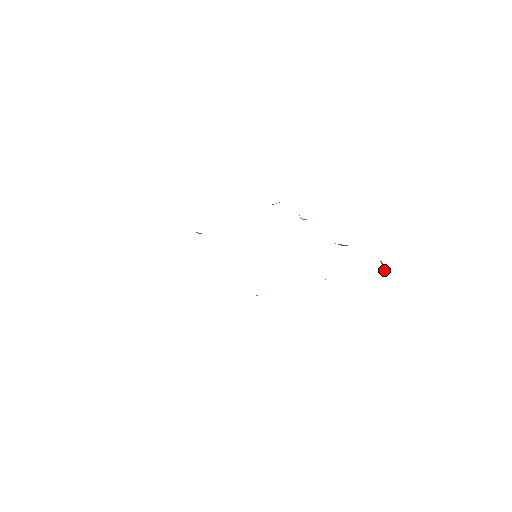
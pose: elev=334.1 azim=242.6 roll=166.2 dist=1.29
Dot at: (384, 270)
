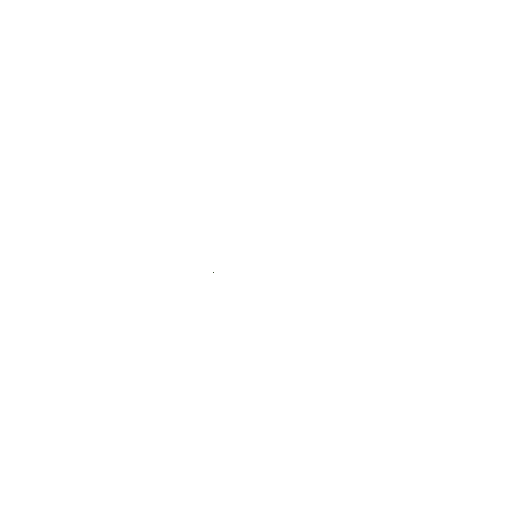
Dot at: occluded
